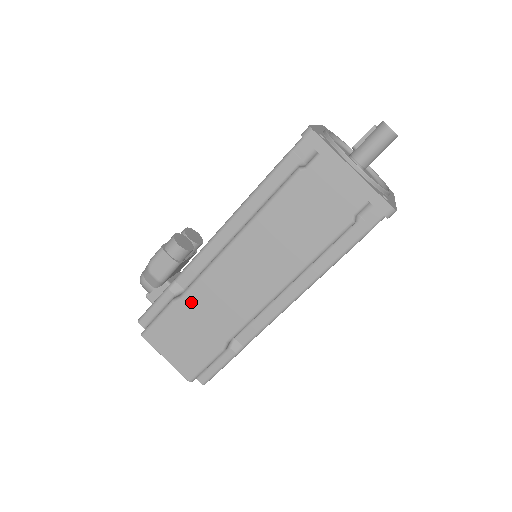
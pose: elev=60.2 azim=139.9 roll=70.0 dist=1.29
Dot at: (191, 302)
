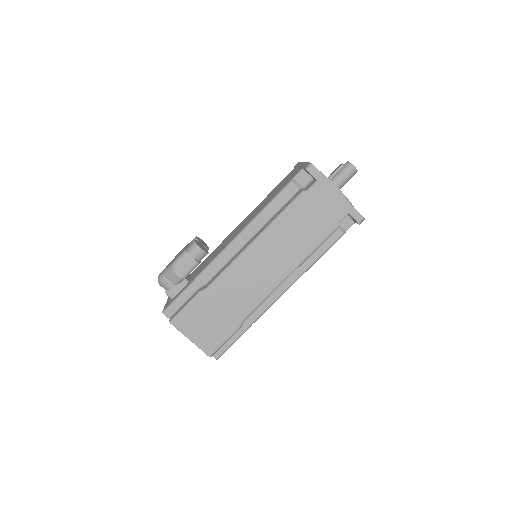
Dot at: (216, 291)
